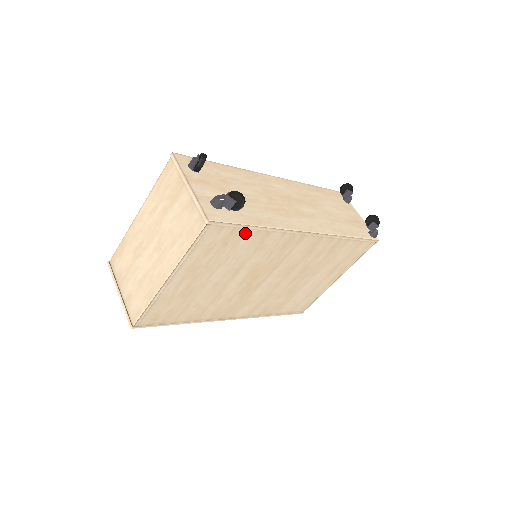
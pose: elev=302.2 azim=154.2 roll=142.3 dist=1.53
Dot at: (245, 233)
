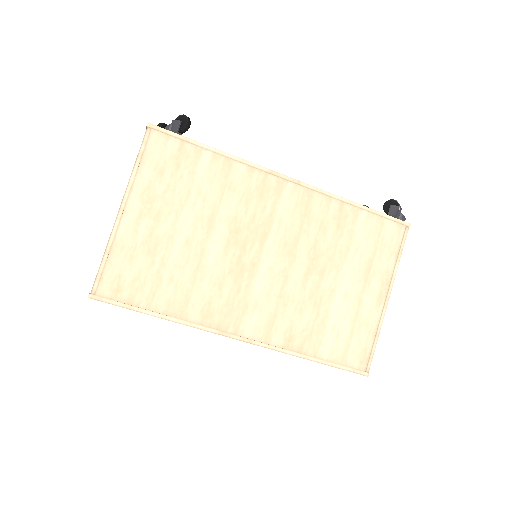
Dot at: (199, 155)
